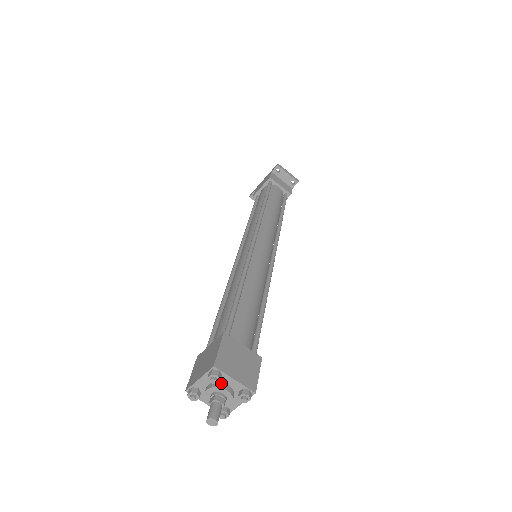
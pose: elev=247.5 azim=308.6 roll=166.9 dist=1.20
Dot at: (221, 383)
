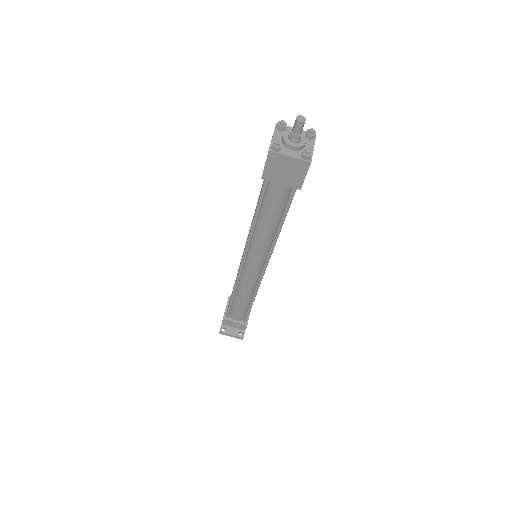
Dot at: occluded
